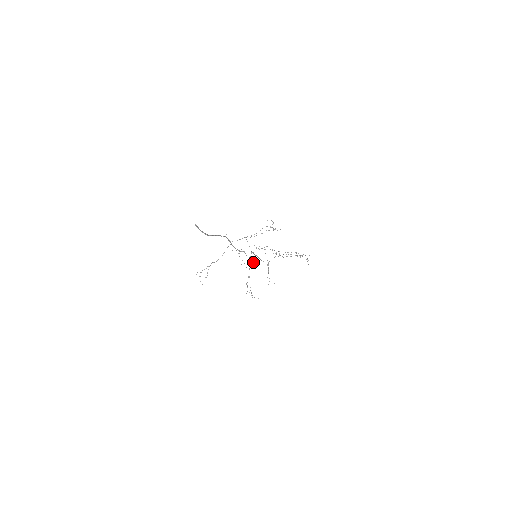
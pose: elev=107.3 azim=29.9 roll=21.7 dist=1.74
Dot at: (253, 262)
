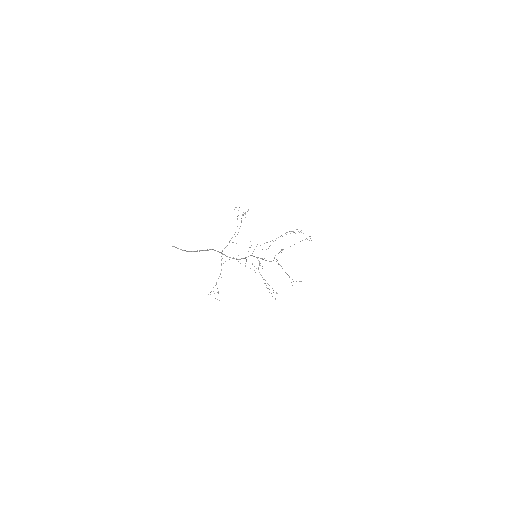
Dot at: (259, 265)
